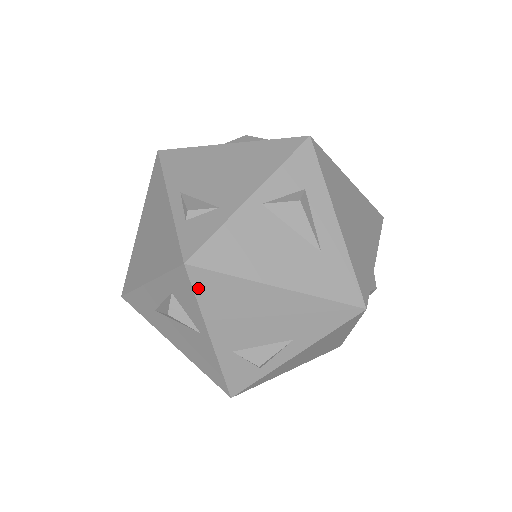
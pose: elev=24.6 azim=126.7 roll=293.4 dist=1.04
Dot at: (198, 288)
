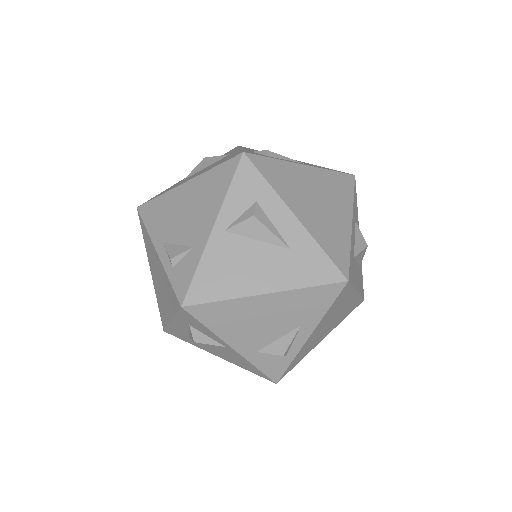
Dot at: (202, 319)
